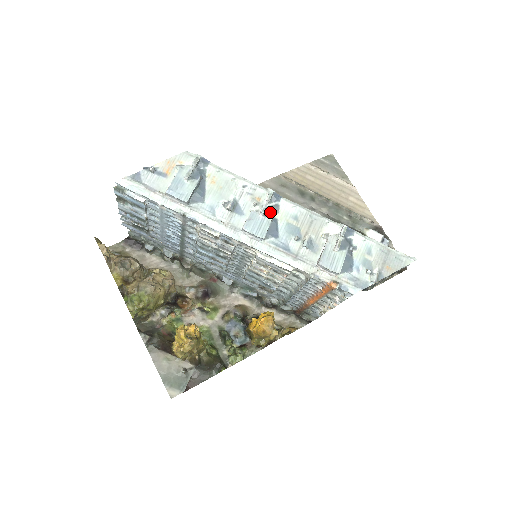
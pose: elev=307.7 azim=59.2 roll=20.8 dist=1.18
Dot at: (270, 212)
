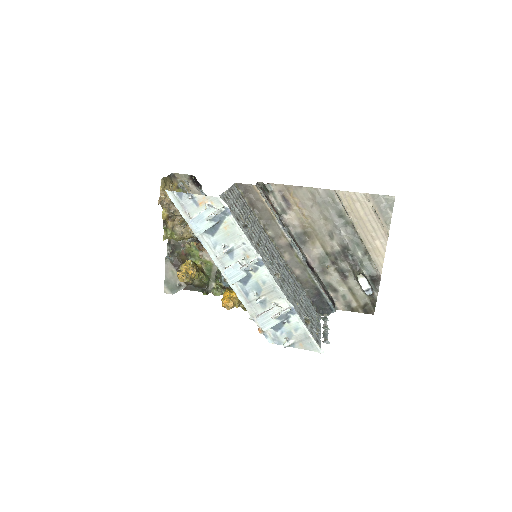
Dot at: (249, 270)
